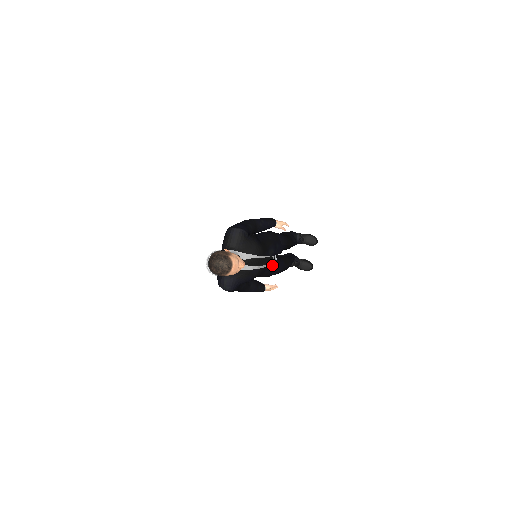
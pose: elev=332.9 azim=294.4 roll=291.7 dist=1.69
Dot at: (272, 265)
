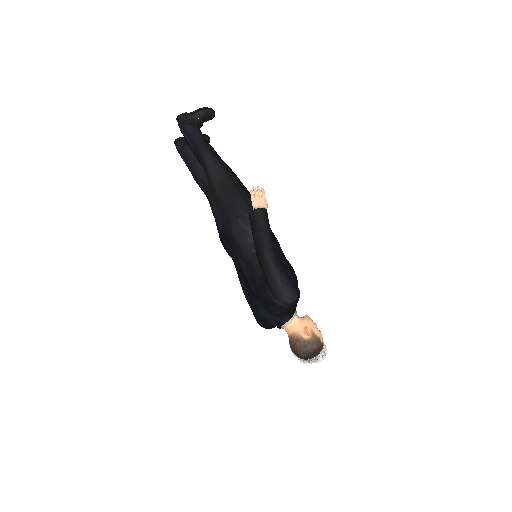
Dot at: occluded
